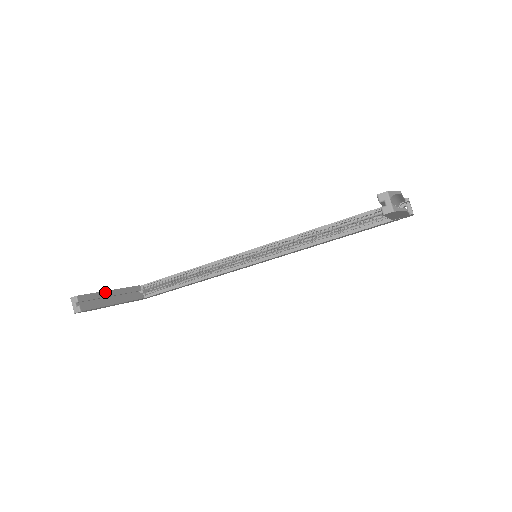
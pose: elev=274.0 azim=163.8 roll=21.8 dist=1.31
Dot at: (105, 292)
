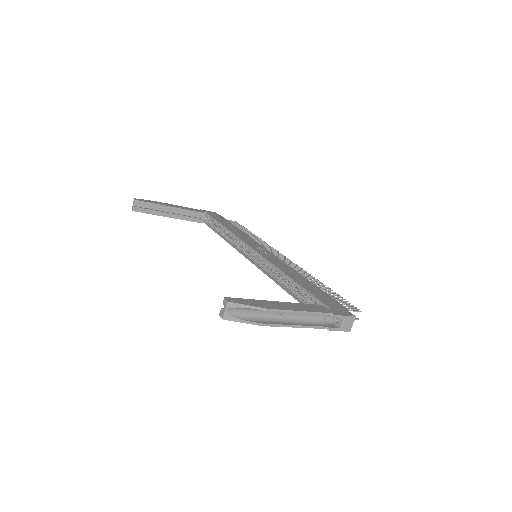
Dot at: (165, 206)
